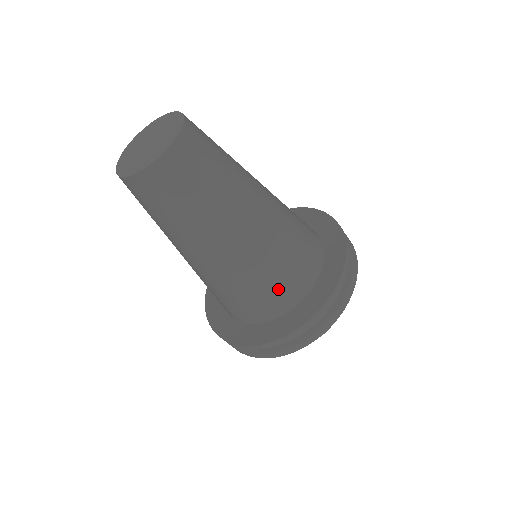
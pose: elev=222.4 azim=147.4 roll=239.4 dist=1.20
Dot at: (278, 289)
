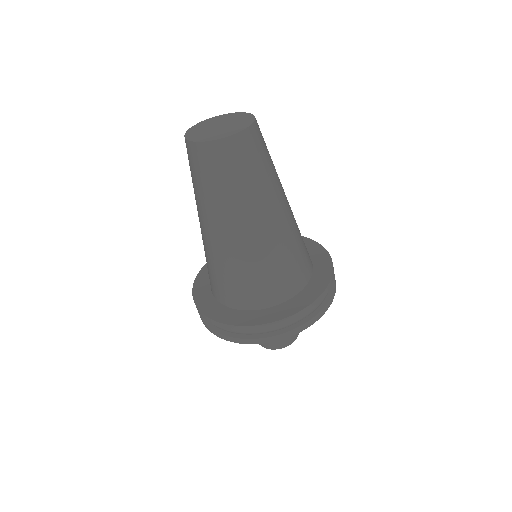
Dot at: (246, 289)
